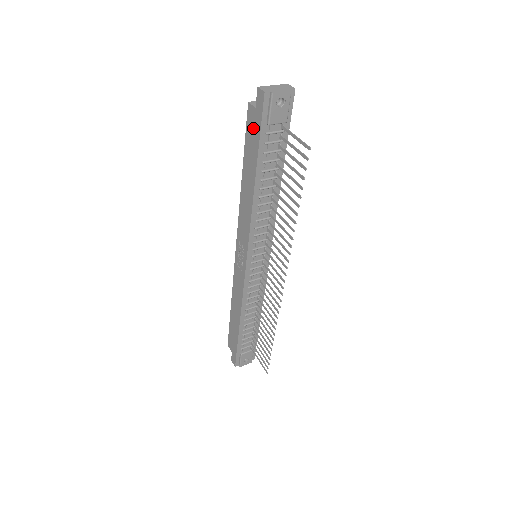
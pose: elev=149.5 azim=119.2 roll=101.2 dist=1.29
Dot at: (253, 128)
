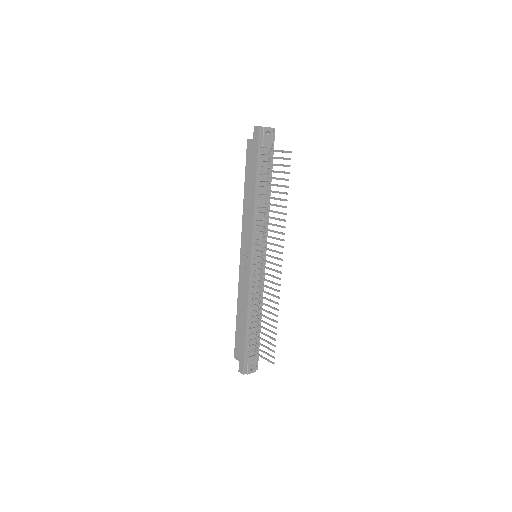
Dot at: (252, 153)
